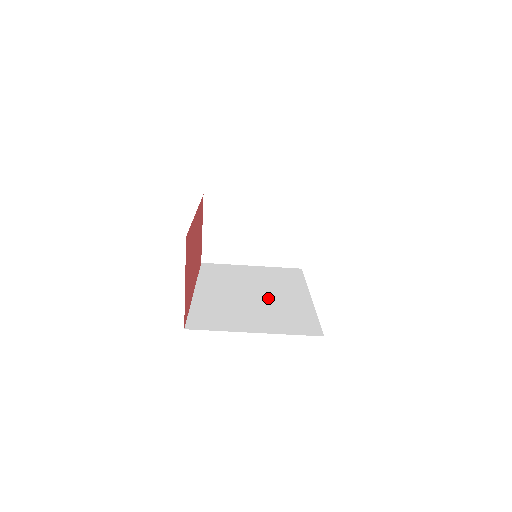
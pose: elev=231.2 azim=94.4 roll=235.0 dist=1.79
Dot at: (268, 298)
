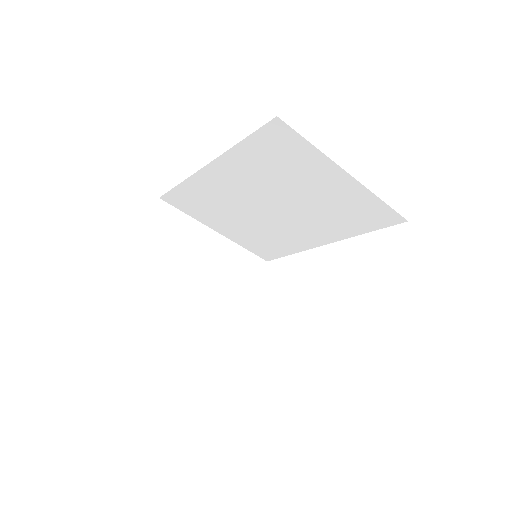
Dot at: occluded
